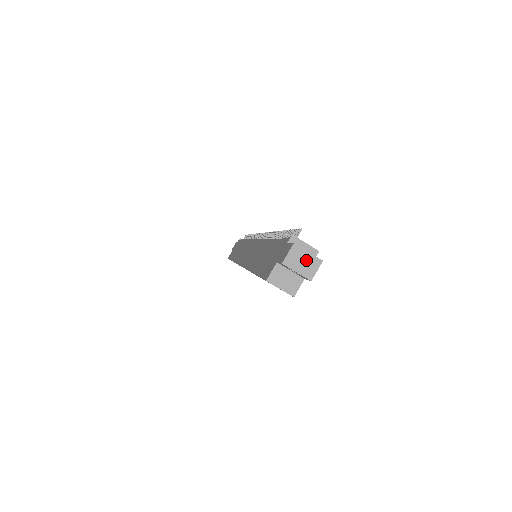
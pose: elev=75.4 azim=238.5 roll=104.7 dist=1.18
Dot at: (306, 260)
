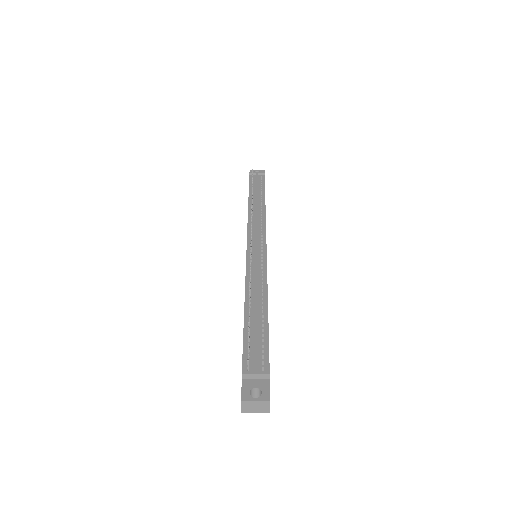
Dot at: (257, 406)
